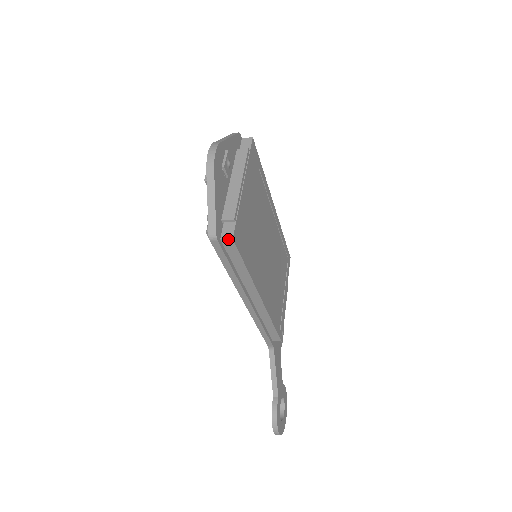
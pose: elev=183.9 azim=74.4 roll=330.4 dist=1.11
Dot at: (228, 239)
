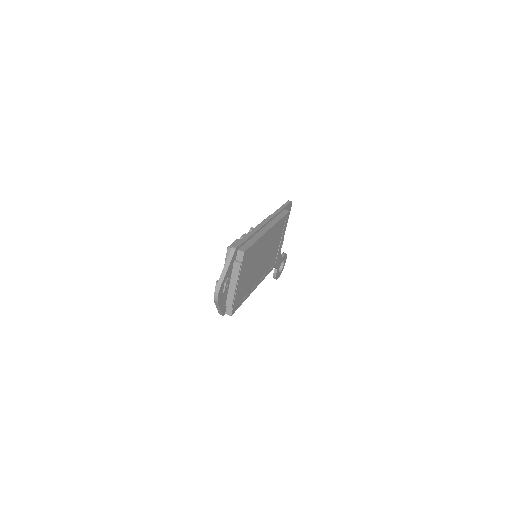
Dot at: (229, 315)
